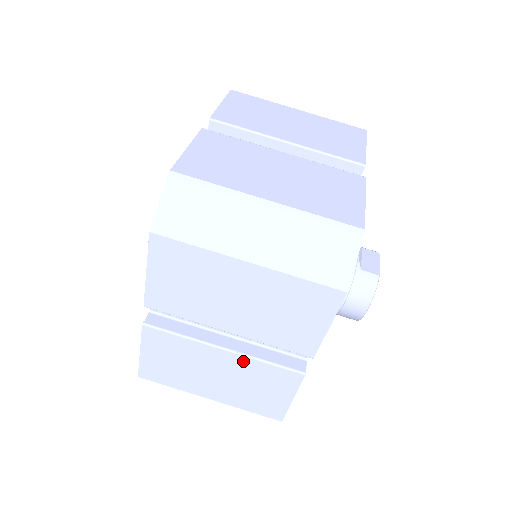
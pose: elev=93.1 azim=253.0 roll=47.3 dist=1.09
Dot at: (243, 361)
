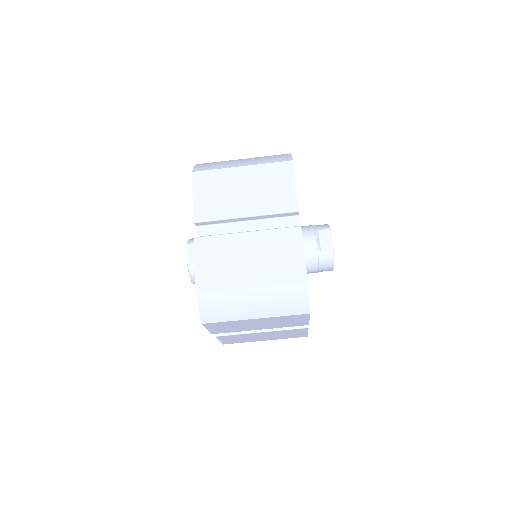
Dot at: (274, 332)
